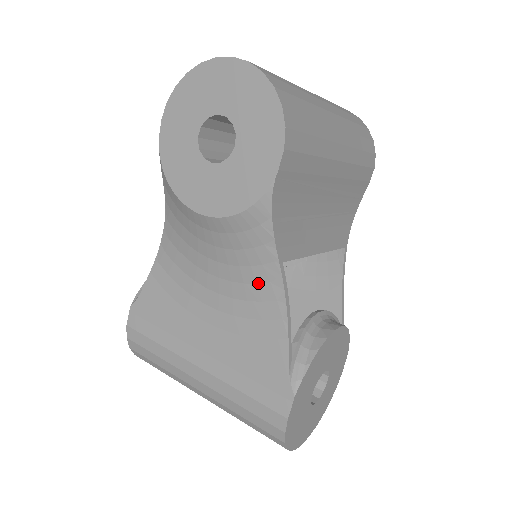
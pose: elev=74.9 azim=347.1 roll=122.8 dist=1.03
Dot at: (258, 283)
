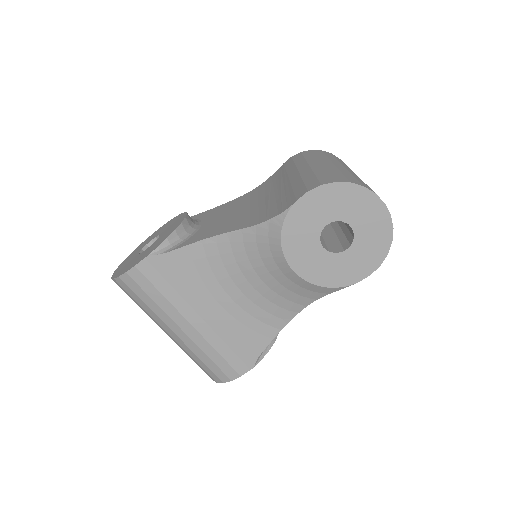
Dot at: (281, 307)
